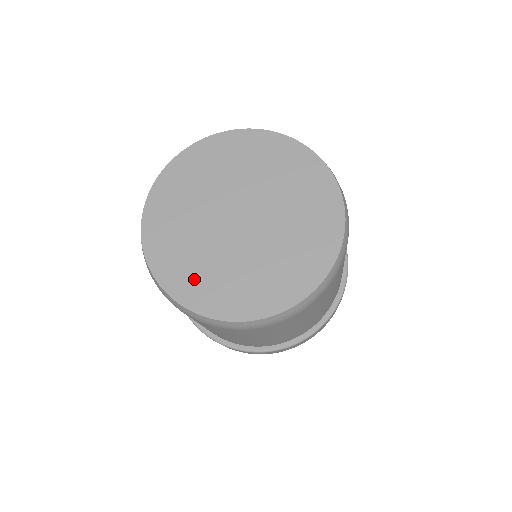
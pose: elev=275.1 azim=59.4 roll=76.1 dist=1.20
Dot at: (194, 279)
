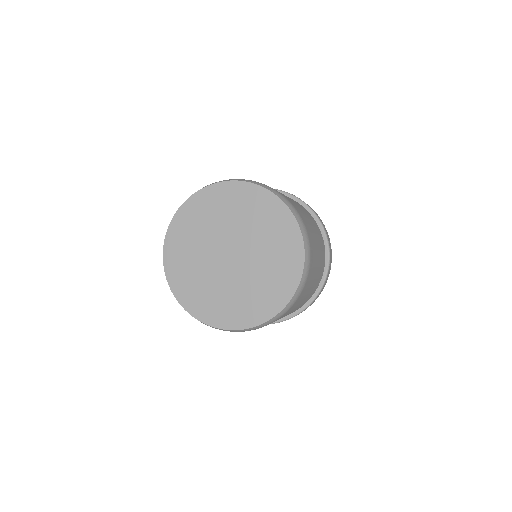
Dot at: (232, 310)
